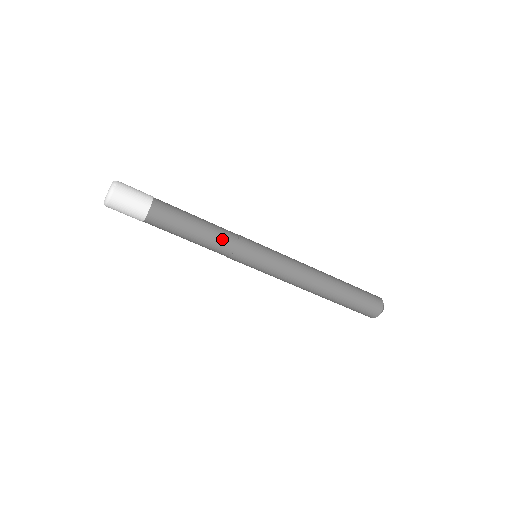
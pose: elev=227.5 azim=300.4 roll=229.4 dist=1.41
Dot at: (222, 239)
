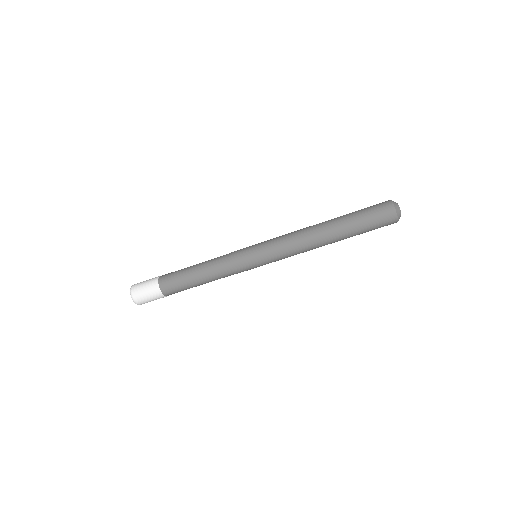
Dot at: (218, 266)
